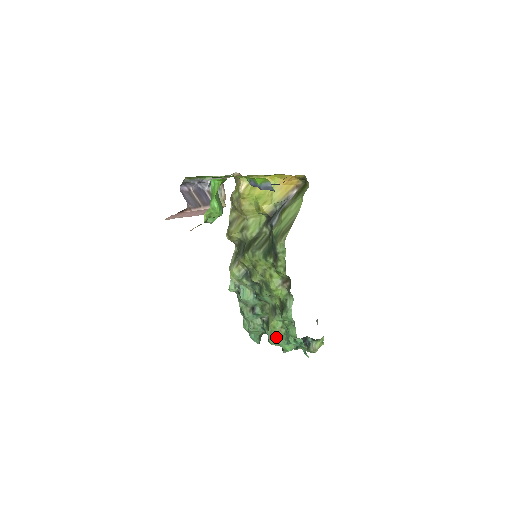
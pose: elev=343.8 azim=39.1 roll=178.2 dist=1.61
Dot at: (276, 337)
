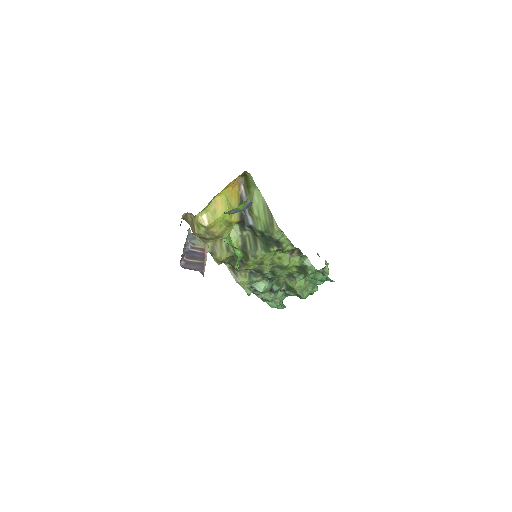
Dot at: (305, 291)
